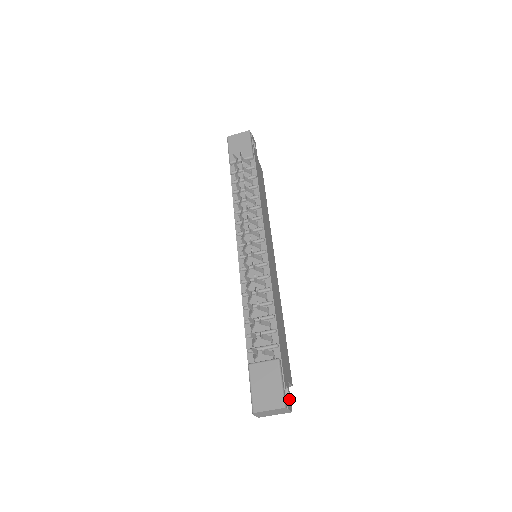
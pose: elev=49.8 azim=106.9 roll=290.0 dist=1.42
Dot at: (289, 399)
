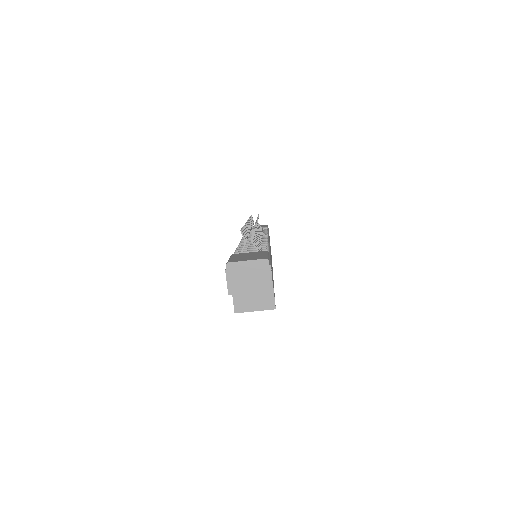
Dot at: (272, 279)
